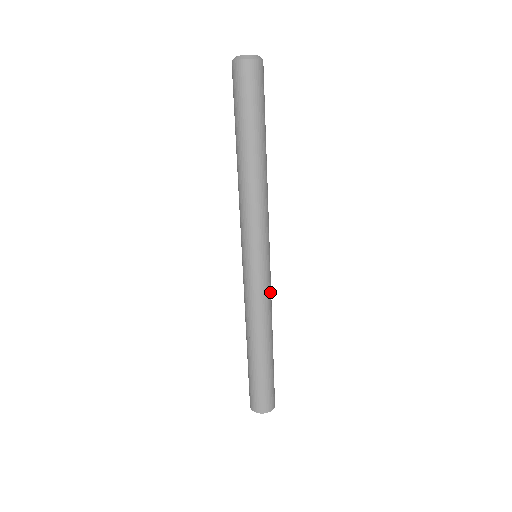
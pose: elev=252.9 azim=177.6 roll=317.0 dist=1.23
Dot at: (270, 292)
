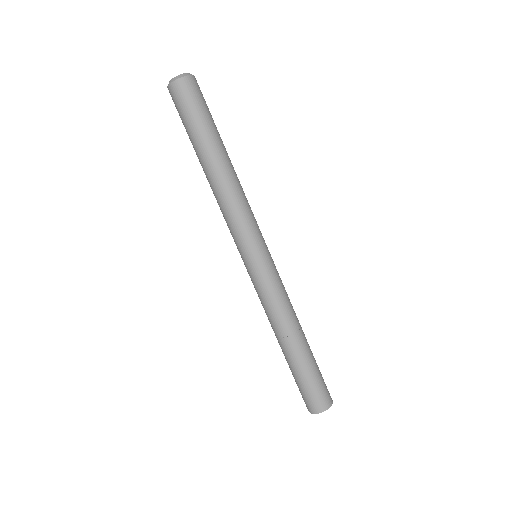
Dot at: occluded
